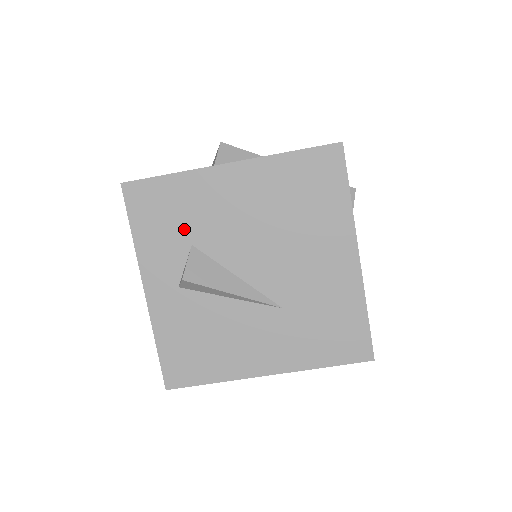
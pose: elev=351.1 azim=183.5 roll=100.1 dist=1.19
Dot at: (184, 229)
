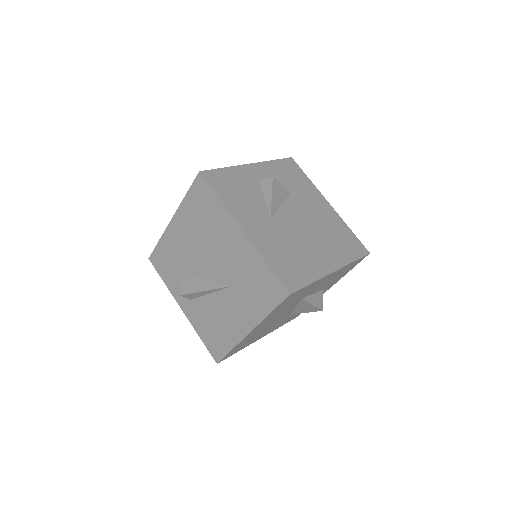
Dot at: (176, 266)
